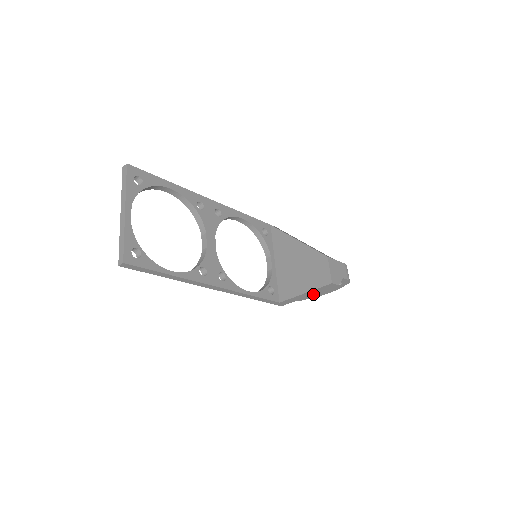
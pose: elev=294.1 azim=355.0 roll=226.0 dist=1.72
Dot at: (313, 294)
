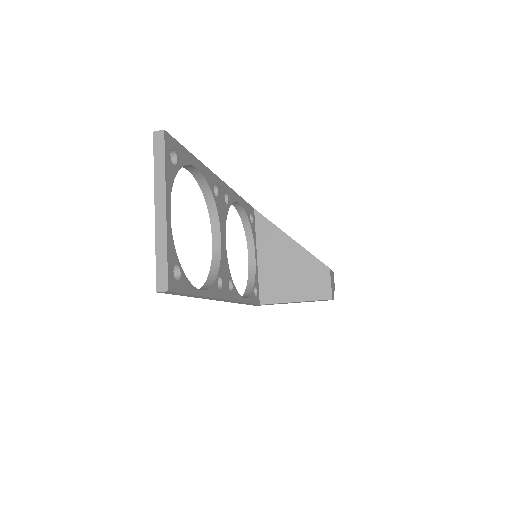
Dot at: (300, 302)
